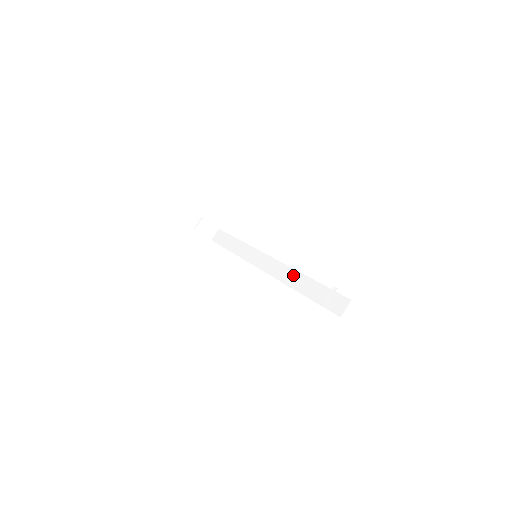
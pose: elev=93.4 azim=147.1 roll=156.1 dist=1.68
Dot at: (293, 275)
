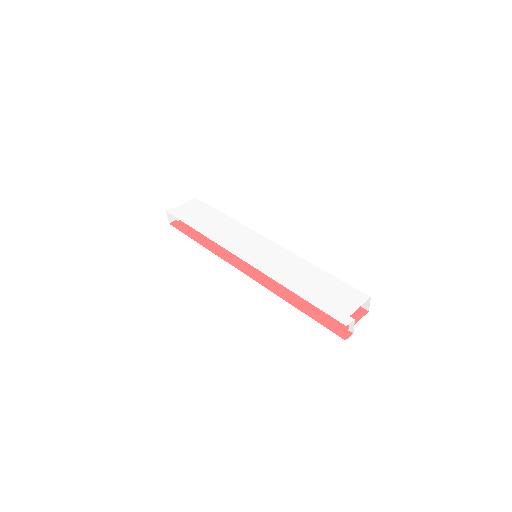
Dot at: occluded
